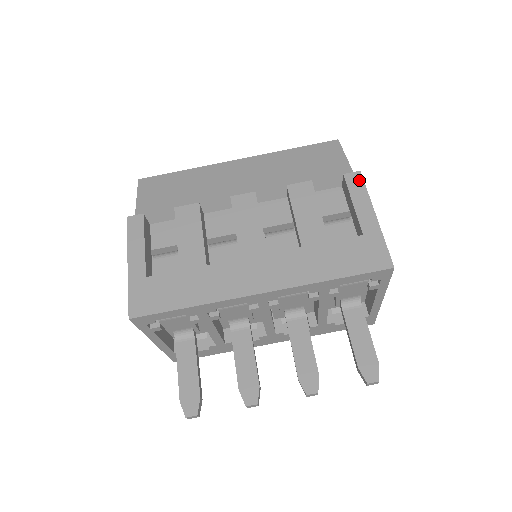
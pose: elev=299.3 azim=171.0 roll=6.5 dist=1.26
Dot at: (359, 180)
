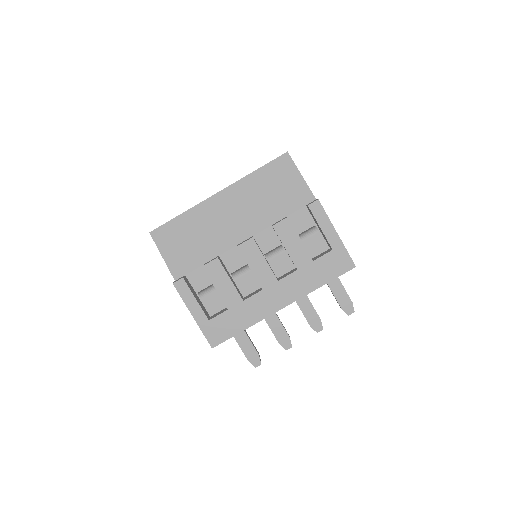
Dot at: (320, 208)
